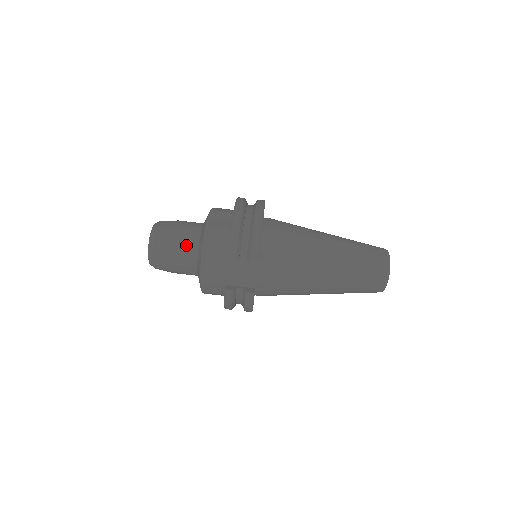
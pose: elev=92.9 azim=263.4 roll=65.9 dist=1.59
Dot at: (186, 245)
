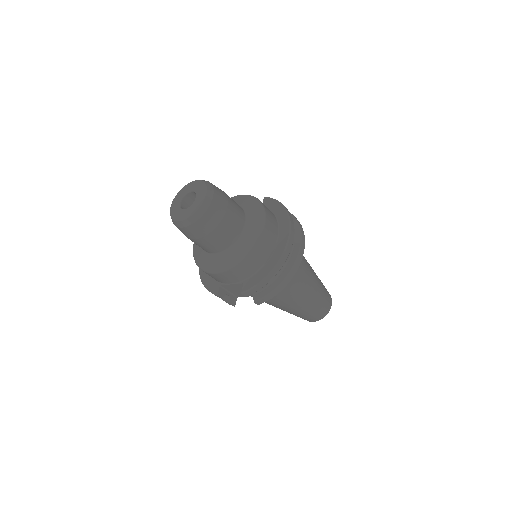
Dot at: (218, 243)
